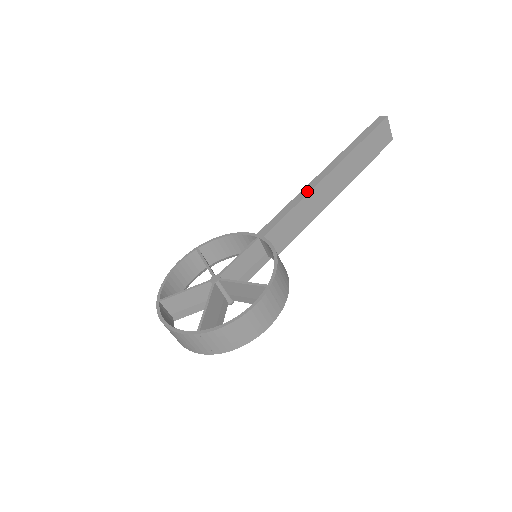
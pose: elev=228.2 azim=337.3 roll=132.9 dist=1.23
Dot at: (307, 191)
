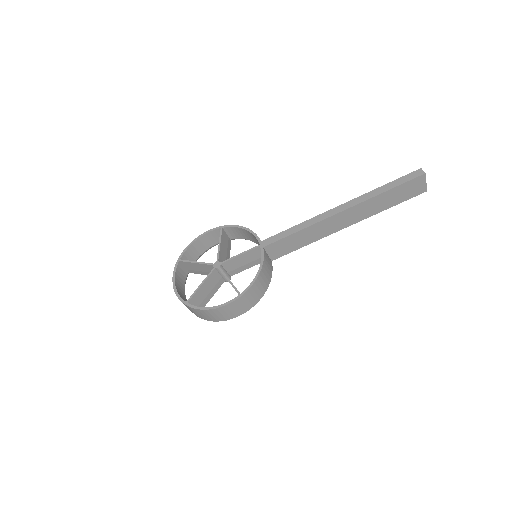
Dot at: (315, 221)
